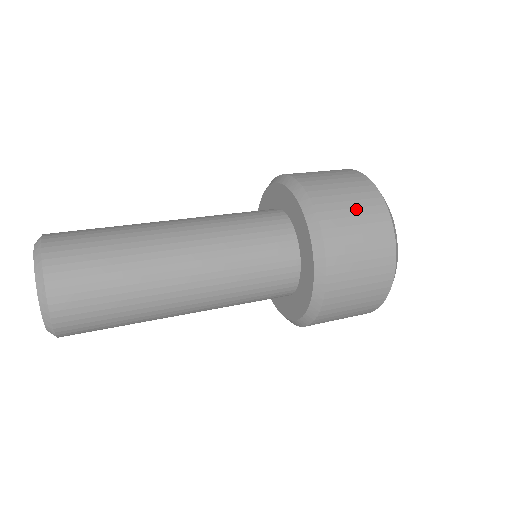
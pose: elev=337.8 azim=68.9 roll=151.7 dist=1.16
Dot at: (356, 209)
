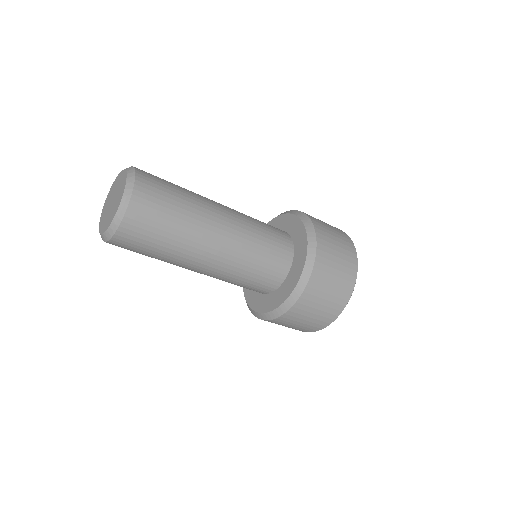
Dot at: (338, 242)
